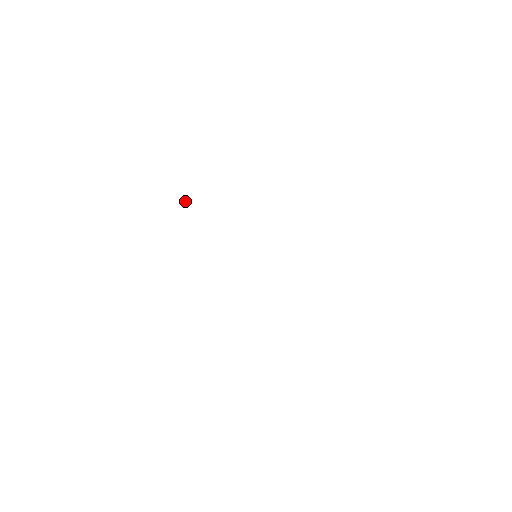
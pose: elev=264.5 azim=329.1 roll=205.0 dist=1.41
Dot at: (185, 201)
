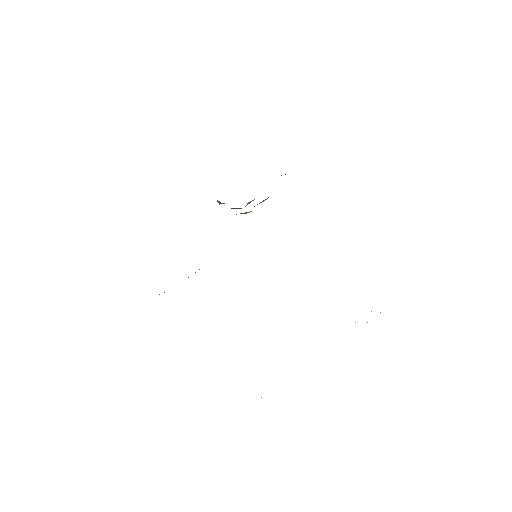
Dot at: (218, 202)
